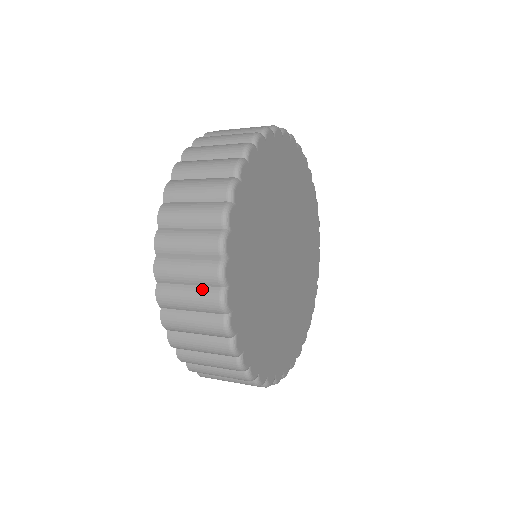
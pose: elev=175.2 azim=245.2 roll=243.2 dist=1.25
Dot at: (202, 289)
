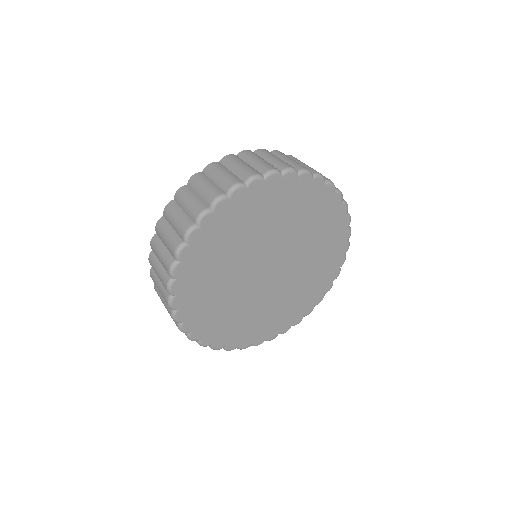
Dot at: (187, 218)
